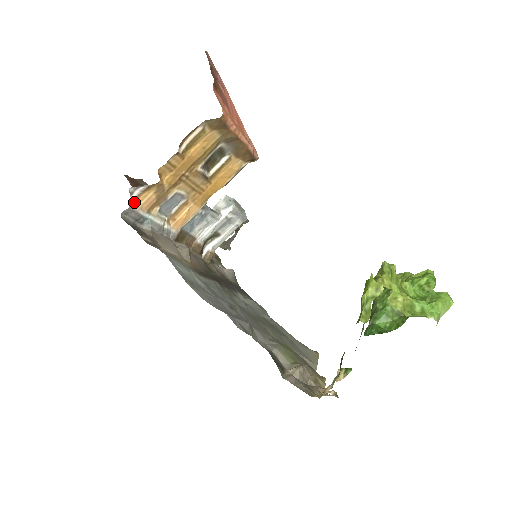
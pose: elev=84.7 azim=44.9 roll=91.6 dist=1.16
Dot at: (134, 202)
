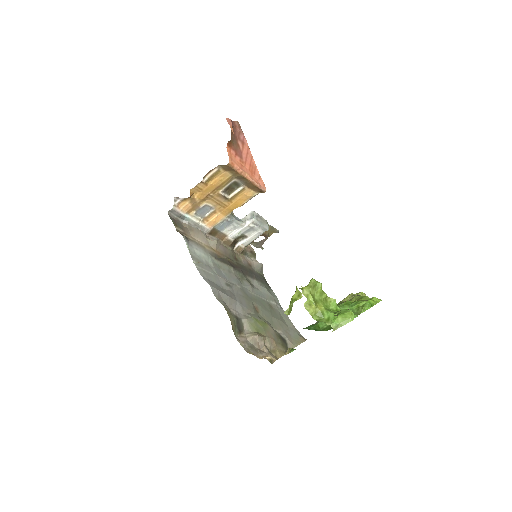
Dot at: (177, 206)
